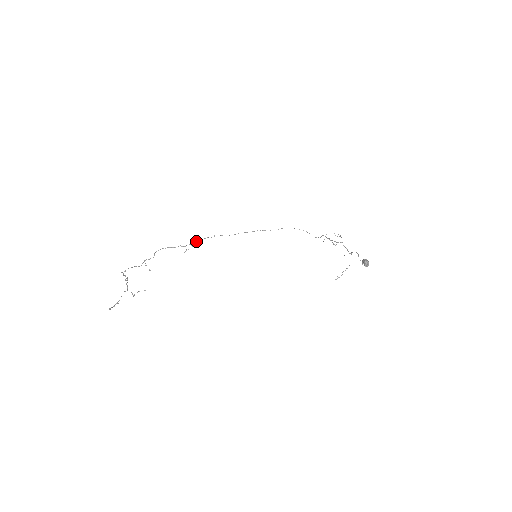
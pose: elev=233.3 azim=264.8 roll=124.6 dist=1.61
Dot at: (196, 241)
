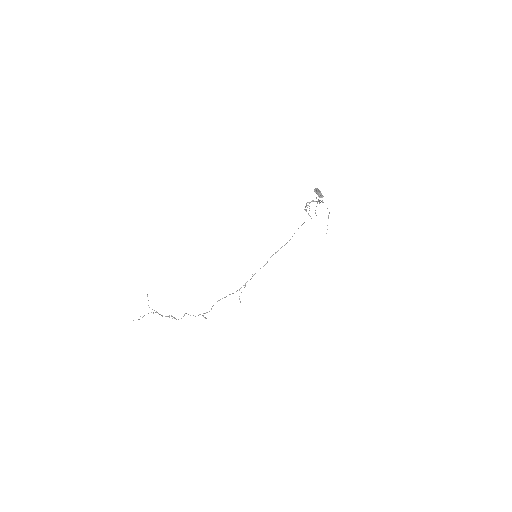
Dot at: occluded
